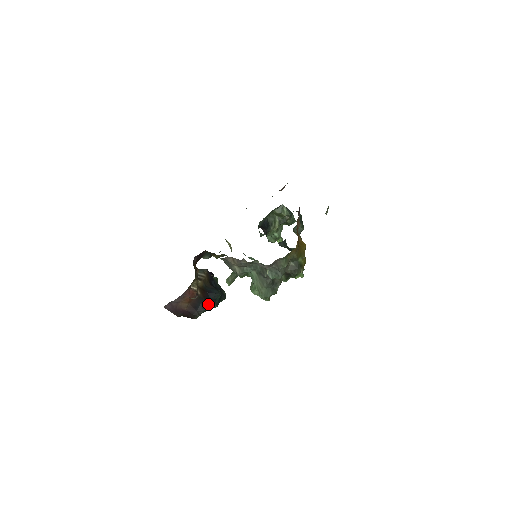
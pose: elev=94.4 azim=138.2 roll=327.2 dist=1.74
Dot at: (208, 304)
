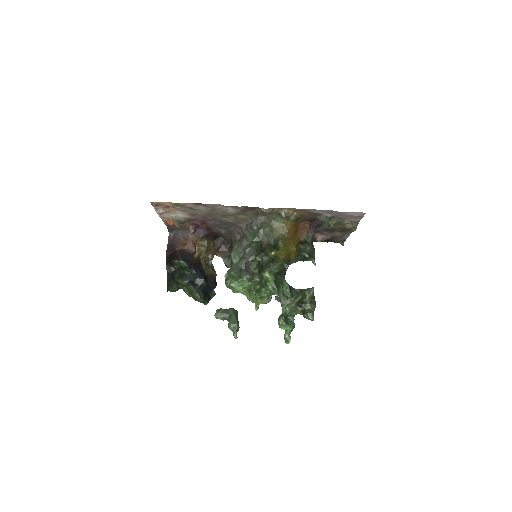
Dot at: (189, 277)
